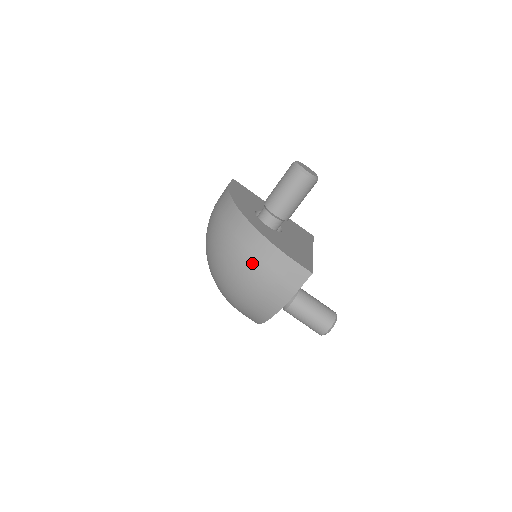
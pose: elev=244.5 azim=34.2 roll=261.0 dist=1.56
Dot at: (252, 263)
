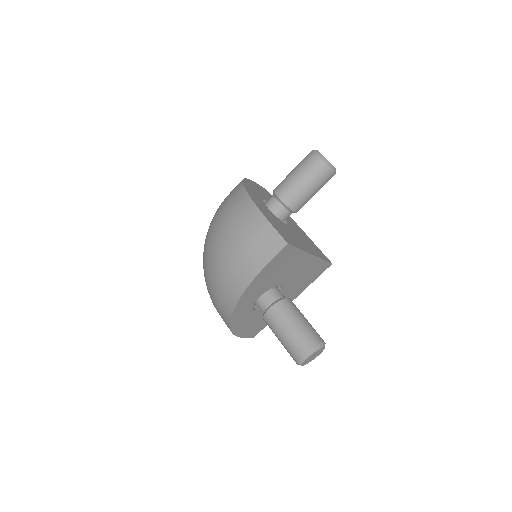
Dot at: (231, 226)
